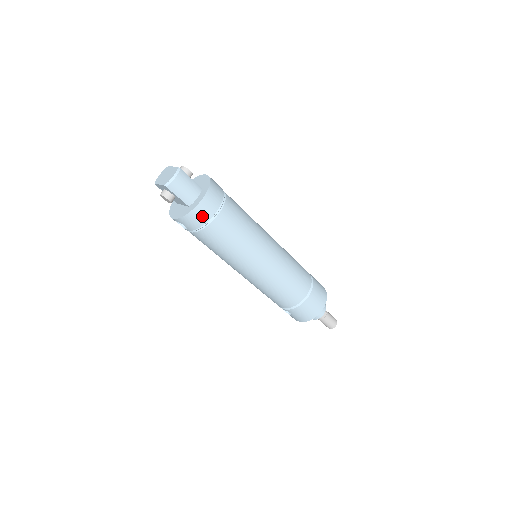
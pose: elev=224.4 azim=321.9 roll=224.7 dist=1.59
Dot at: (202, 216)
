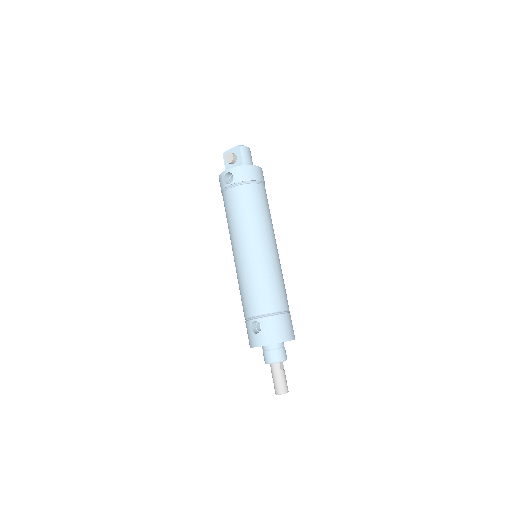
Dot at: (252, 174)
